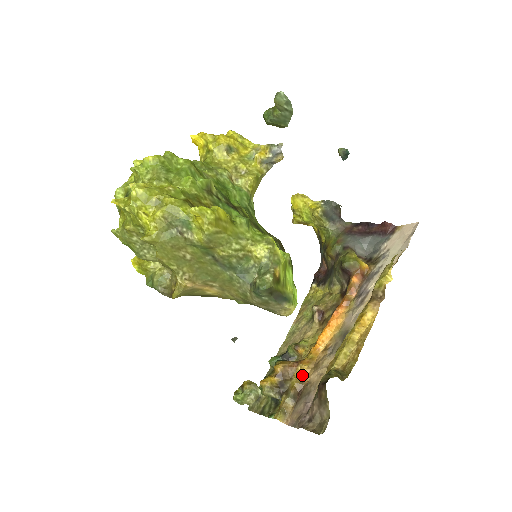
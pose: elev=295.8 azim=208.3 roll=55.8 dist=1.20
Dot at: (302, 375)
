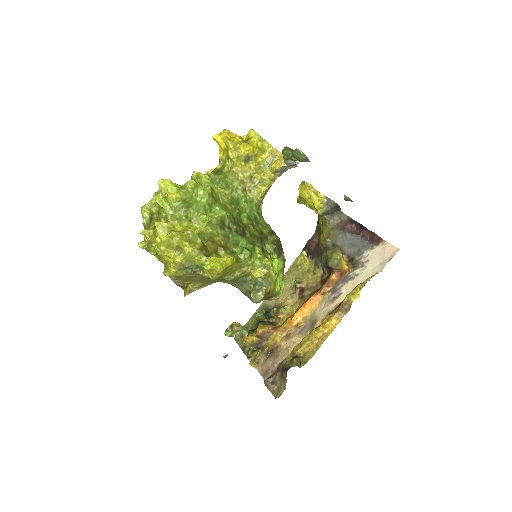
Dot at: (276, 339)
